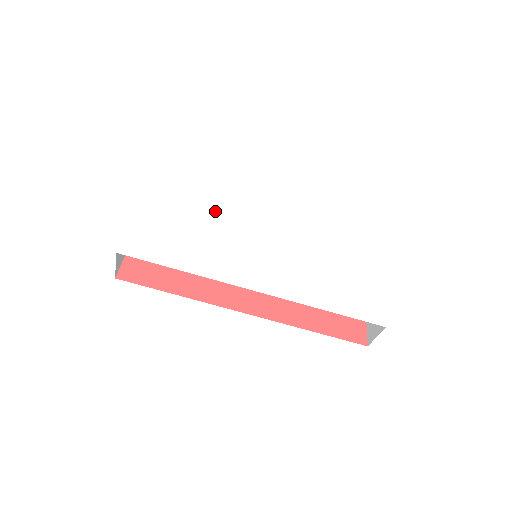
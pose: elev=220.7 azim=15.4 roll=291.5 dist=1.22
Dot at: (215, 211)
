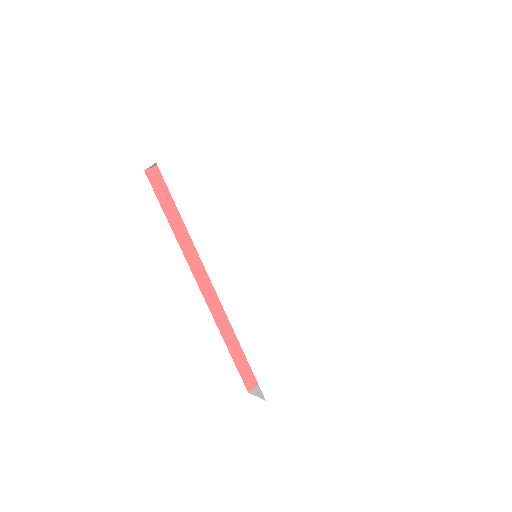
Dot at: (262, 200)
